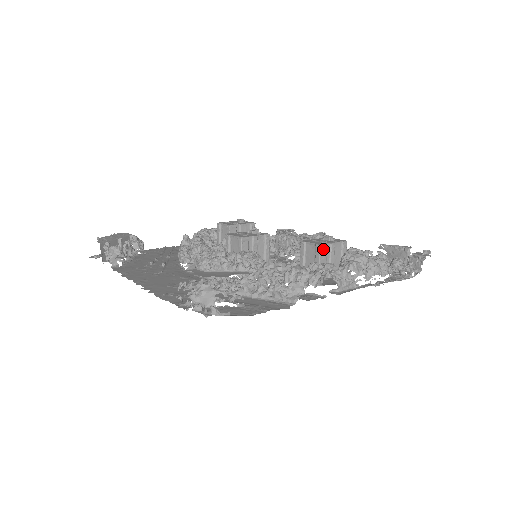
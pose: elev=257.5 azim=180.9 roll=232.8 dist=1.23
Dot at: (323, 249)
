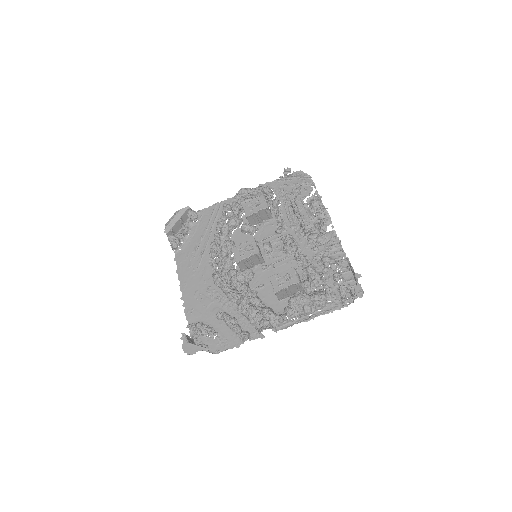
Dot at: (277, 293)
